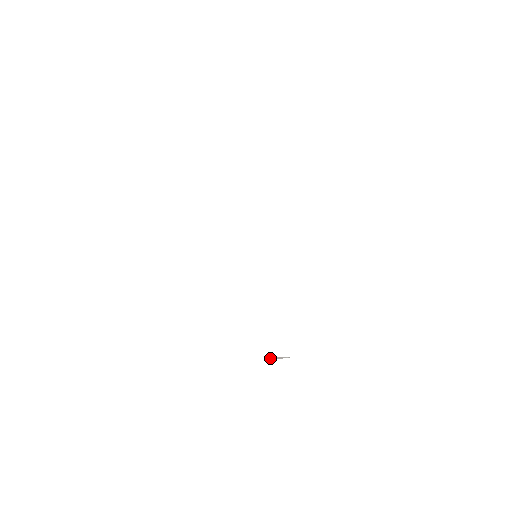
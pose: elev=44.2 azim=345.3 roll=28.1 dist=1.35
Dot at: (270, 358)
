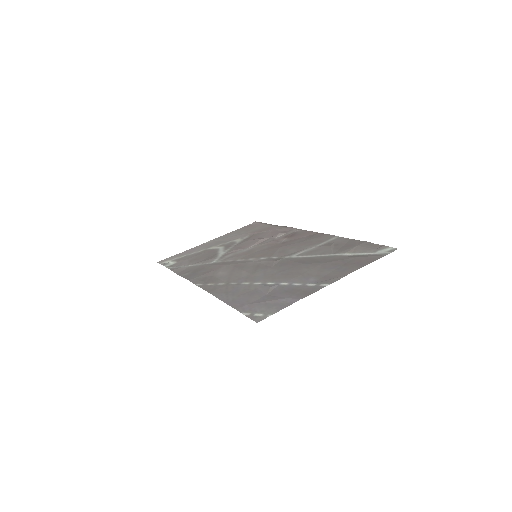
Dot at: (246, 227)
